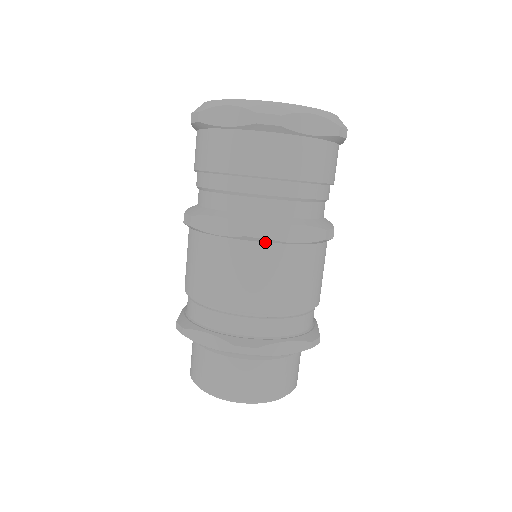
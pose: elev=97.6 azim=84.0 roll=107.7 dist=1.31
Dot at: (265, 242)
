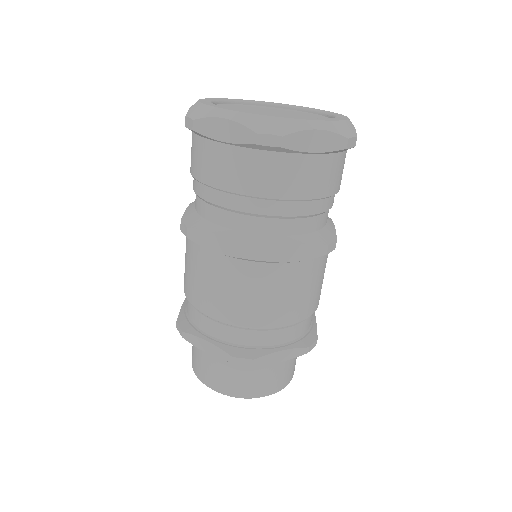
Dot at: (264, 262)
